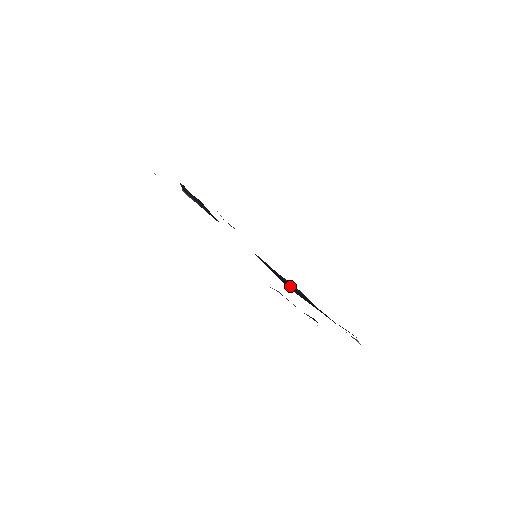
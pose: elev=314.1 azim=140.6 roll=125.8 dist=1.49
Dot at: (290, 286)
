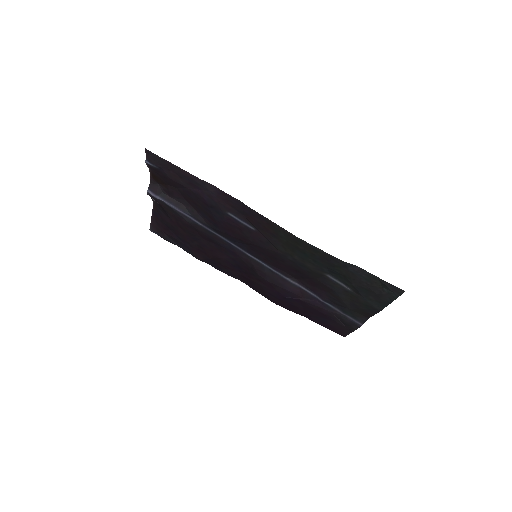
Dot at: (287, 284)
